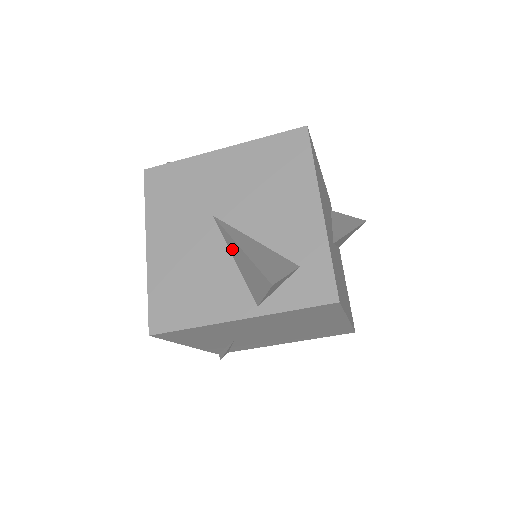
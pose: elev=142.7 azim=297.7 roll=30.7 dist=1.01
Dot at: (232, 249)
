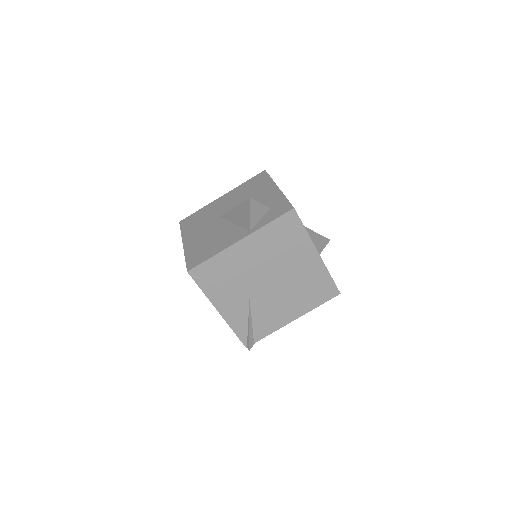
Dot at: (232, 218)
